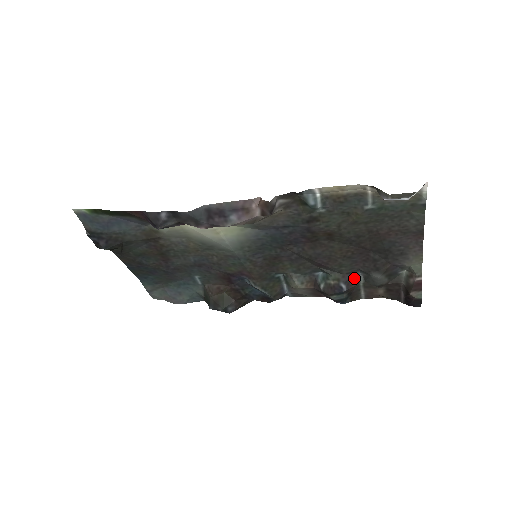
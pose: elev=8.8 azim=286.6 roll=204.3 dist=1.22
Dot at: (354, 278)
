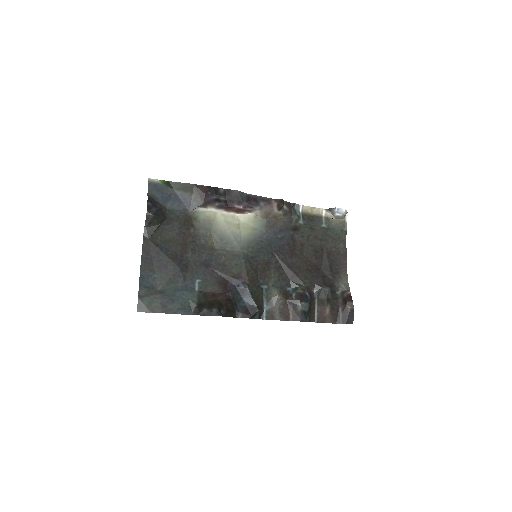
Dot at: (312, 294)
